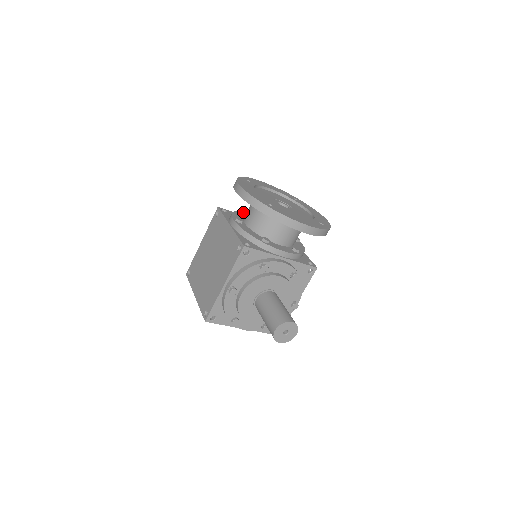
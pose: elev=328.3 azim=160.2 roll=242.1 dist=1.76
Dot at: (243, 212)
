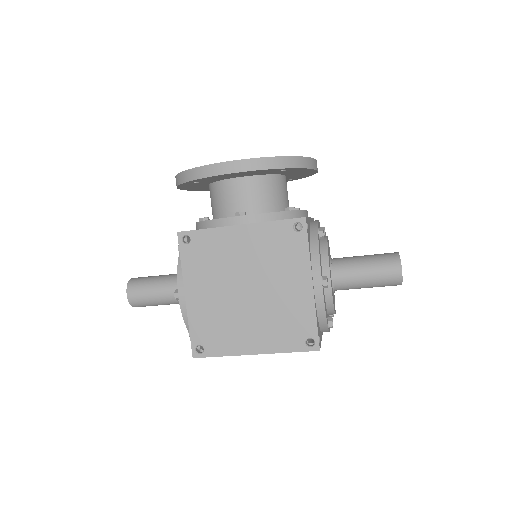
Dot at: (205, 218)
